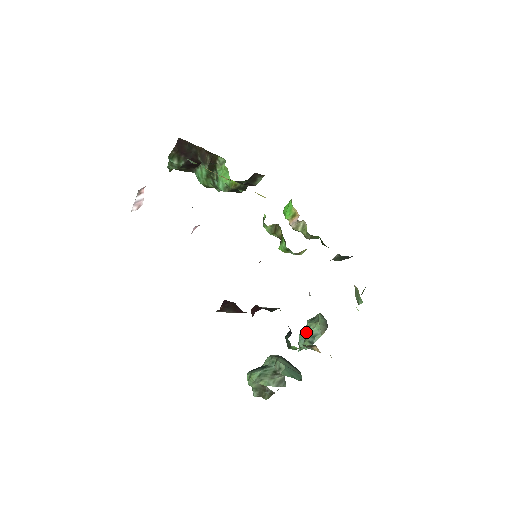
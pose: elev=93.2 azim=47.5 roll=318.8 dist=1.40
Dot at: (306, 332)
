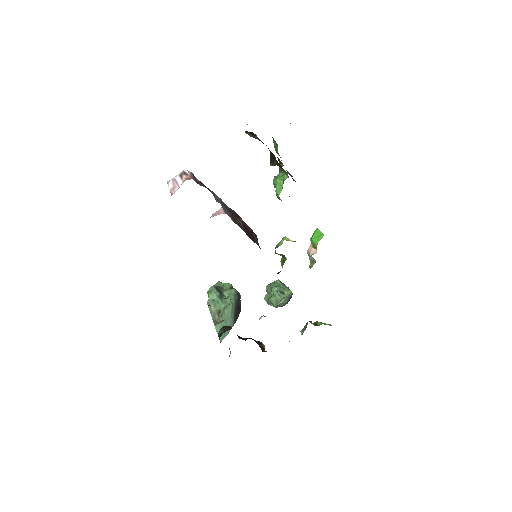
Dot at: (272, 292)
